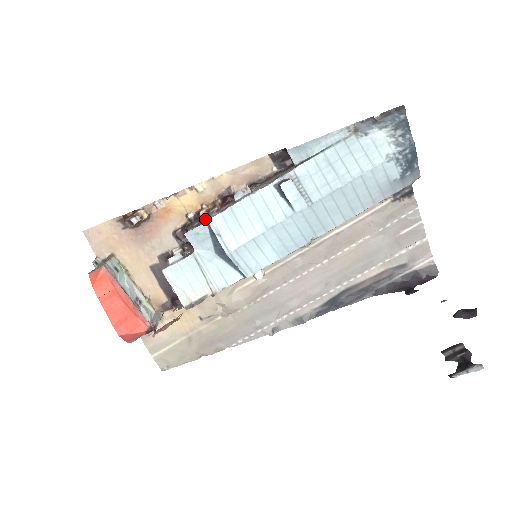
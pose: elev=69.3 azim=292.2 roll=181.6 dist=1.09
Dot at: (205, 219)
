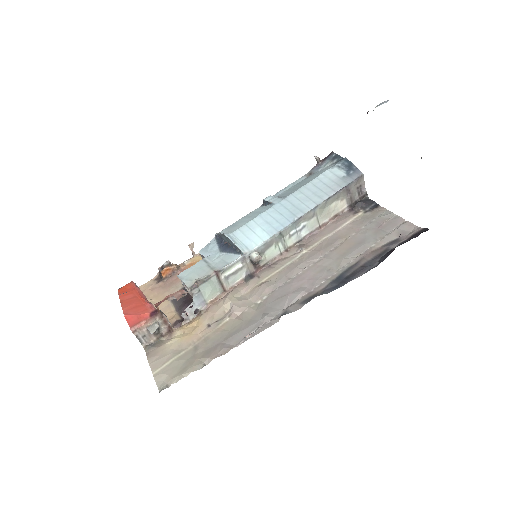
Dot at: occluded
